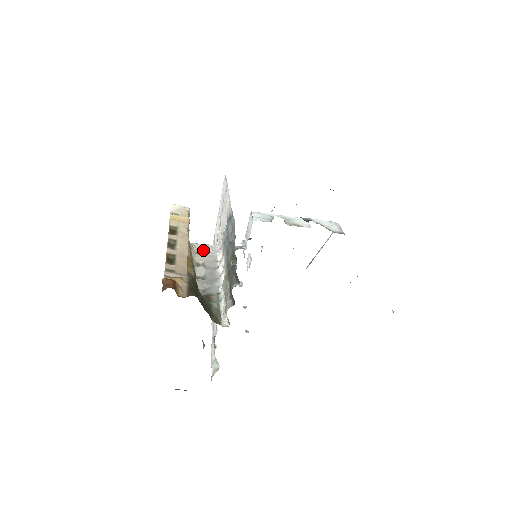
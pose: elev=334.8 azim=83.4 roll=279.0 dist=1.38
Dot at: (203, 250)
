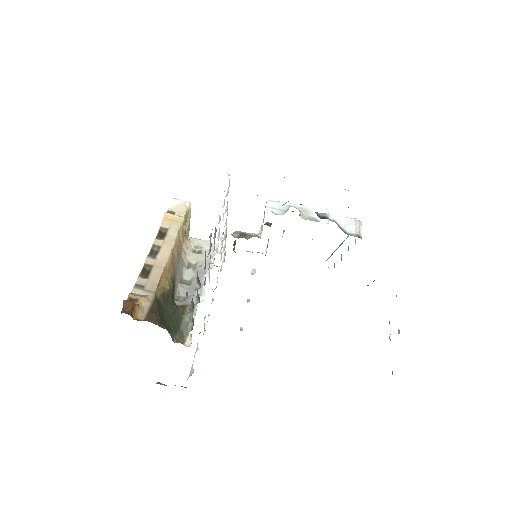
Dot at: (201, 247)
